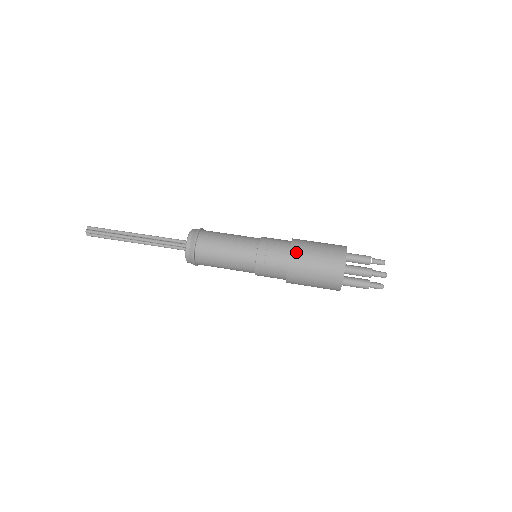
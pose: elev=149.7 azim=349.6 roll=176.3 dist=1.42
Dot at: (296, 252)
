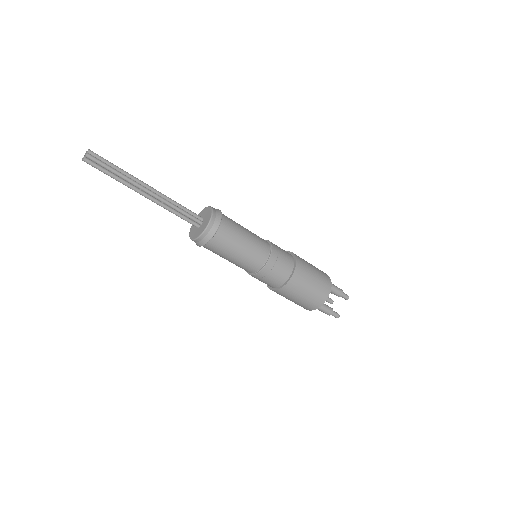
Dot at: (288, 289)
